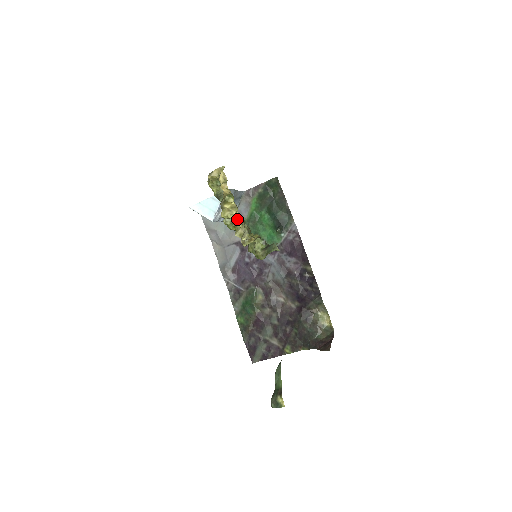
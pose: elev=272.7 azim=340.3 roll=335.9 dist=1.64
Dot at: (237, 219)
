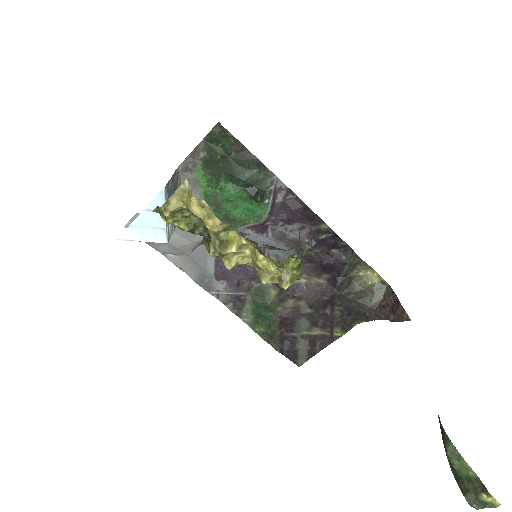
Dot at: (264, 264)
